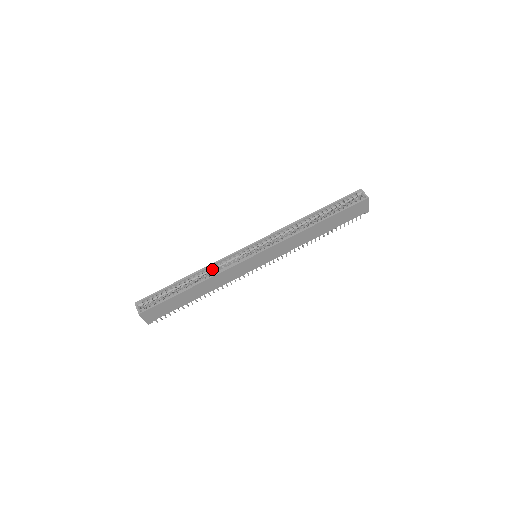
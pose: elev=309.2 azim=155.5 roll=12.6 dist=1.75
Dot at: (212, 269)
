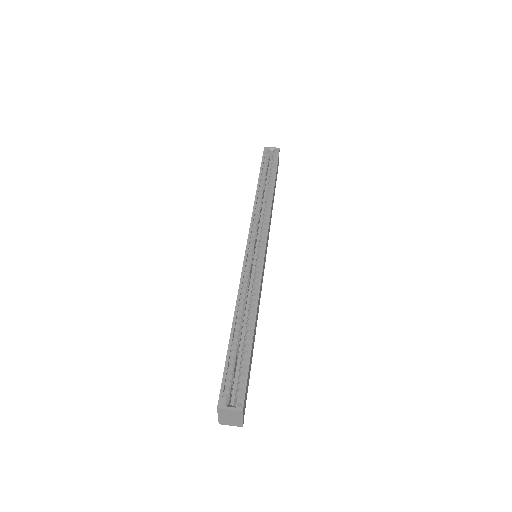
Dot at: (244, 295)
